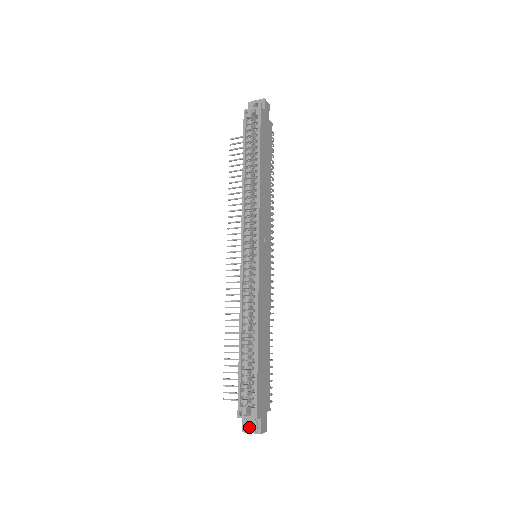
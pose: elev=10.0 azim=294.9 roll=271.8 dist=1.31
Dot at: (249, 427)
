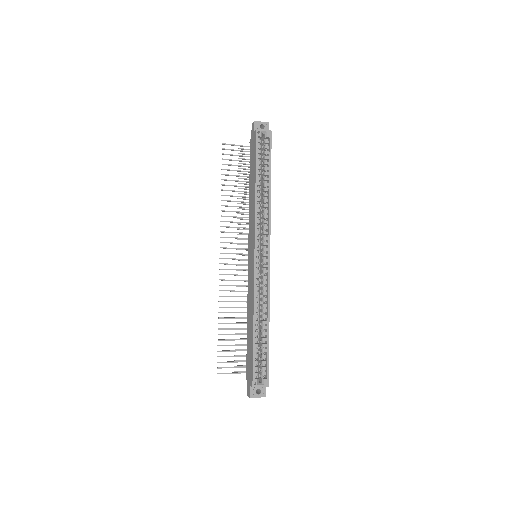
Dot at: (256, 393)
